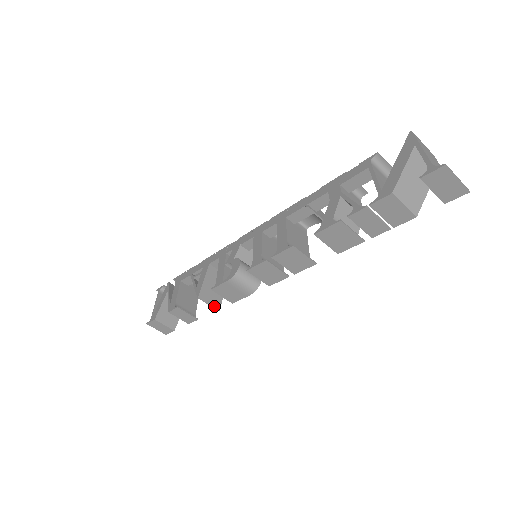
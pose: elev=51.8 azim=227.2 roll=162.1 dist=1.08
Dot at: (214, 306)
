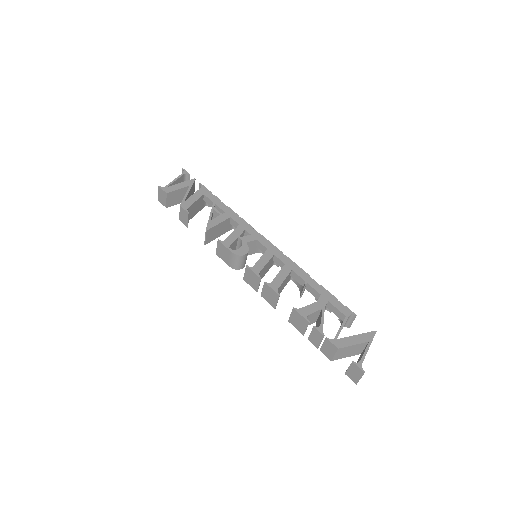
Dot at: (206, 241)
